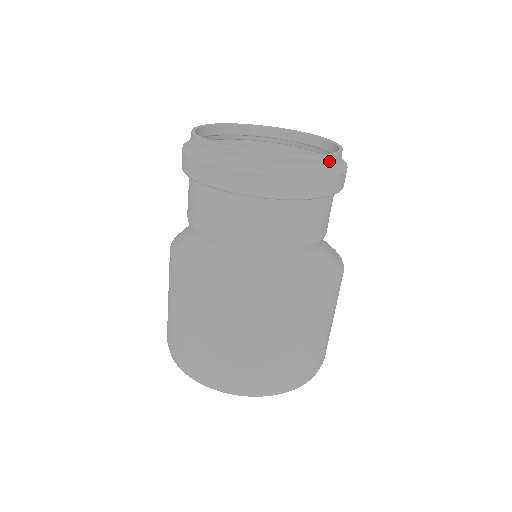
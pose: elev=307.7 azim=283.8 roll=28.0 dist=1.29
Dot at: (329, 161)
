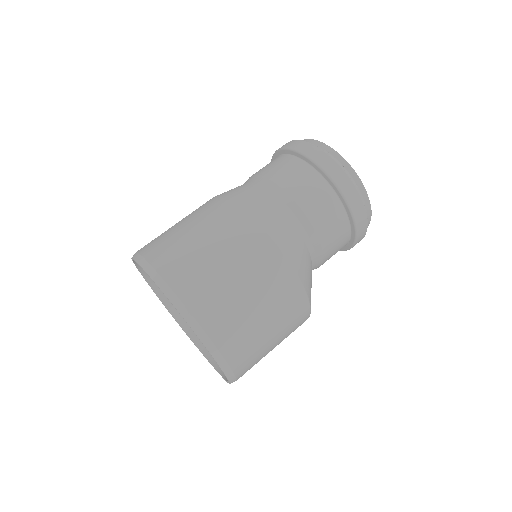
Dot at: (362, 192)
